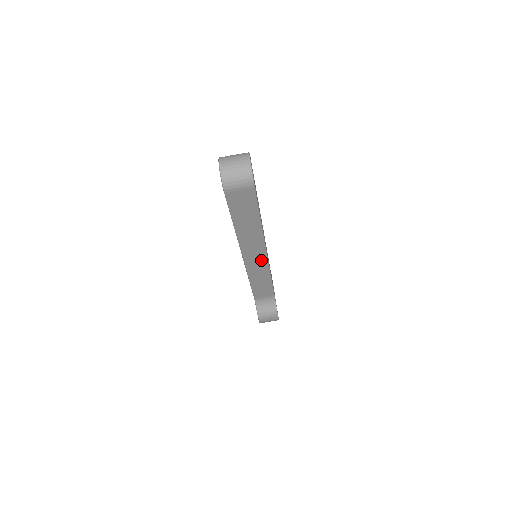
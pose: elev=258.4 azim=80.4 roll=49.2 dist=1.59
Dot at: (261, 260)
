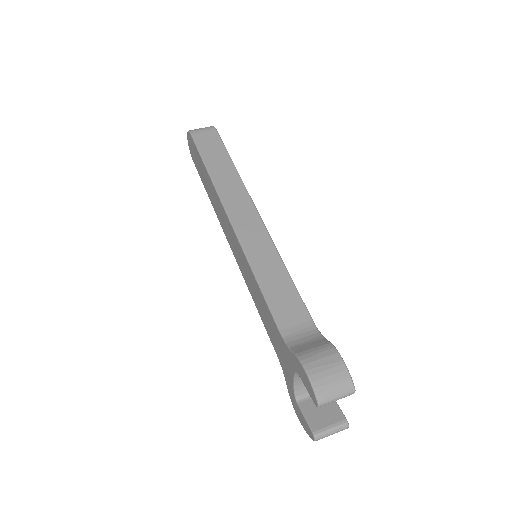
Dot at: (255, 225)
